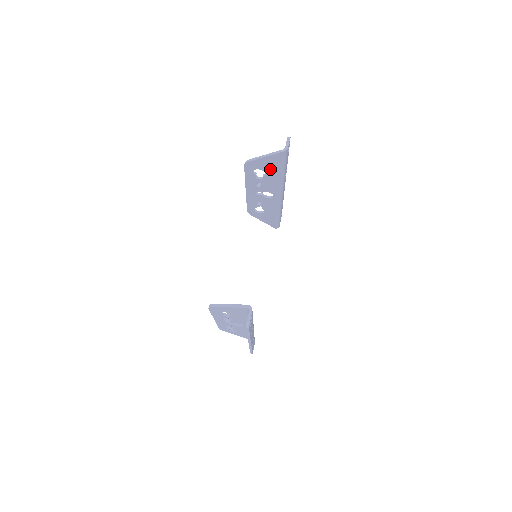
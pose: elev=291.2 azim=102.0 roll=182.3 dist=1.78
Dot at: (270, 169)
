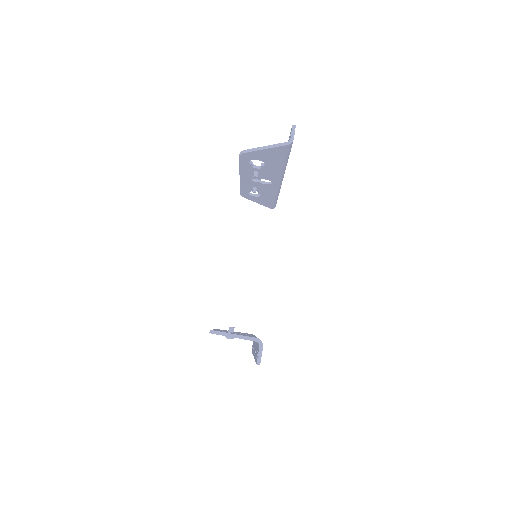
Dot at: (270, 160)
